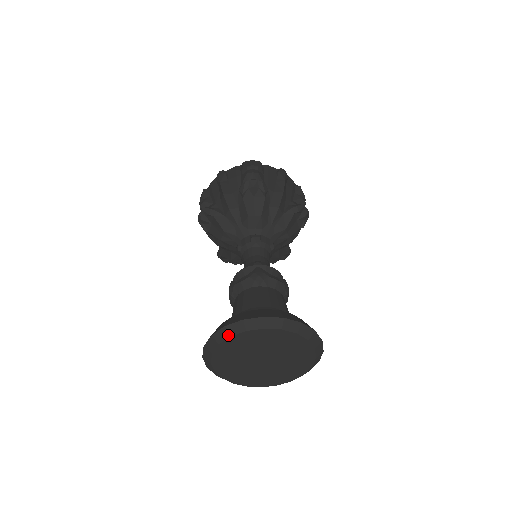
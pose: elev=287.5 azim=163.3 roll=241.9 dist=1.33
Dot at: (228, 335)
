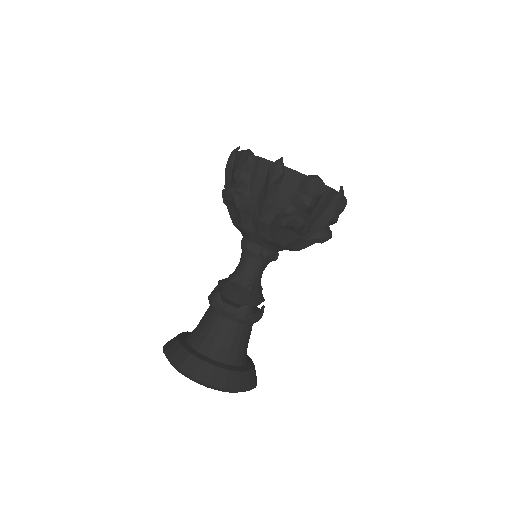
Dot at: occluded
